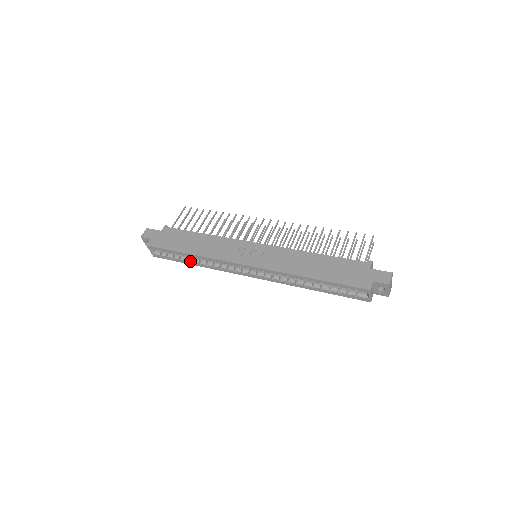
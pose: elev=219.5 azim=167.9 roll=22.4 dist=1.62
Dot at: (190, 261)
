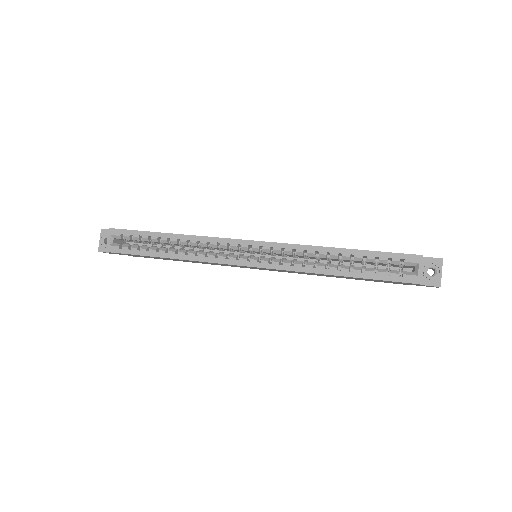
Dot at: (163, 250)
